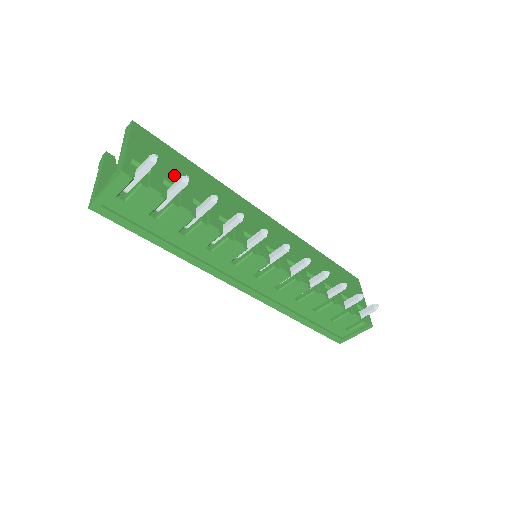
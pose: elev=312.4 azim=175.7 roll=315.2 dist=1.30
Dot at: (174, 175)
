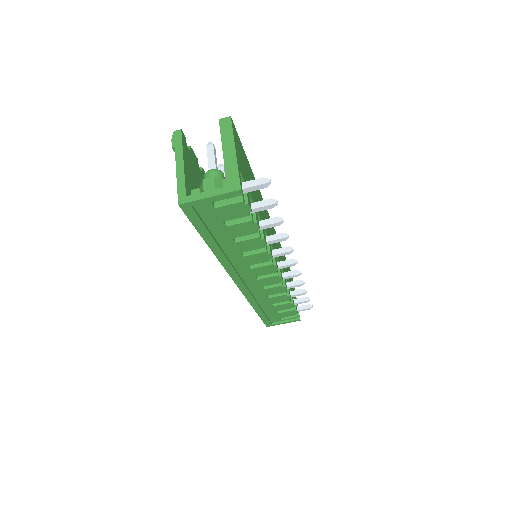
Dot at: occluded
